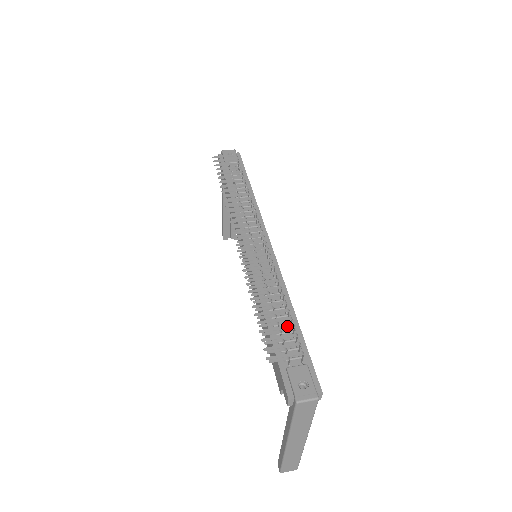
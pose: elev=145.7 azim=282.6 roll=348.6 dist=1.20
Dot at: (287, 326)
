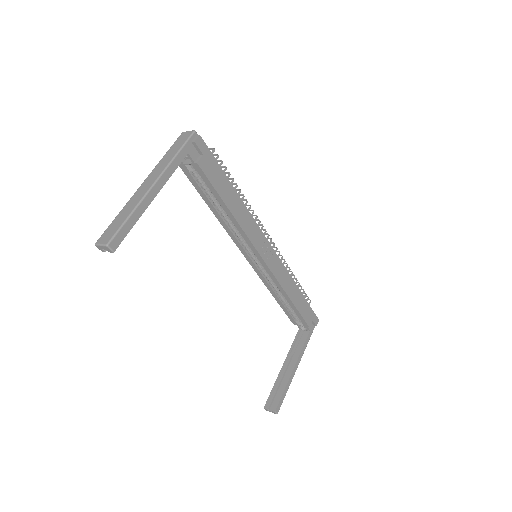
Dot at: (223, 167)
